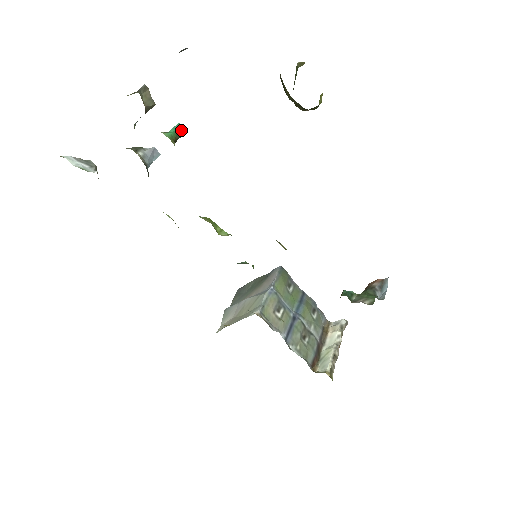
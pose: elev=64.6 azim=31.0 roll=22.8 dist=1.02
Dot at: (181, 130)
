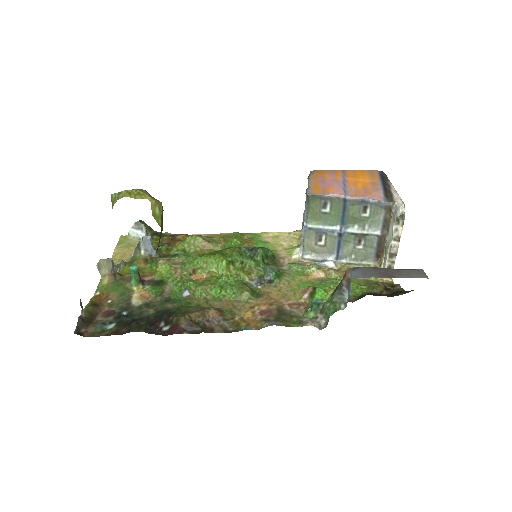
Dot at: (134, 272)
